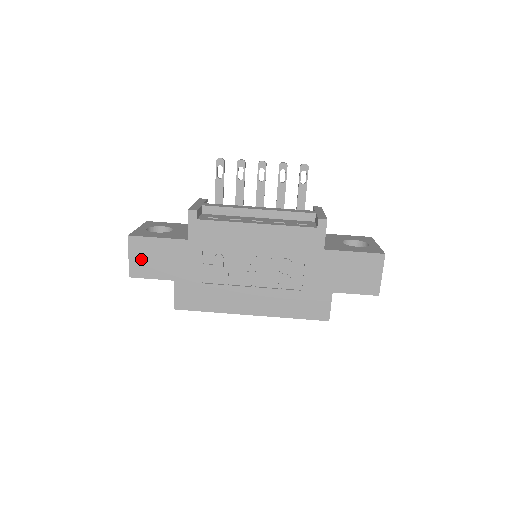
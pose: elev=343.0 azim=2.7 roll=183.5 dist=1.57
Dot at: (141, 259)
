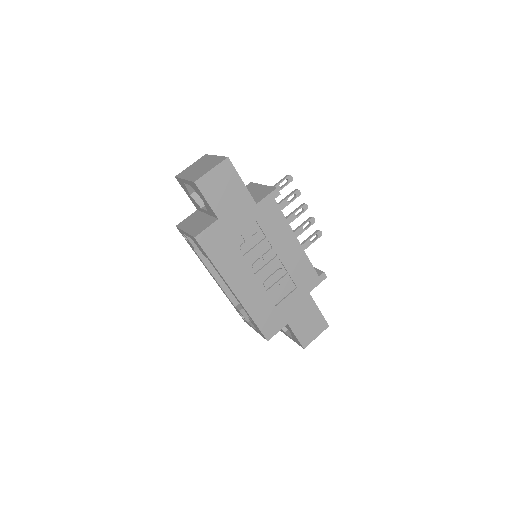
Dot at: (217, 181)
